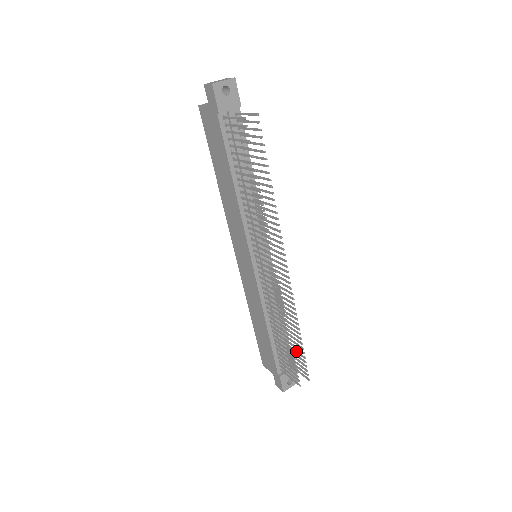
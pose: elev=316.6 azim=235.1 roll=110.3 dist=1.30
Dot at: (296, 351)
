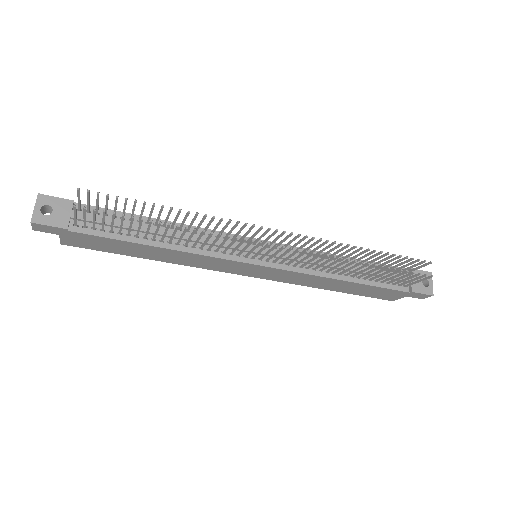
Dot at: (389, 261)
